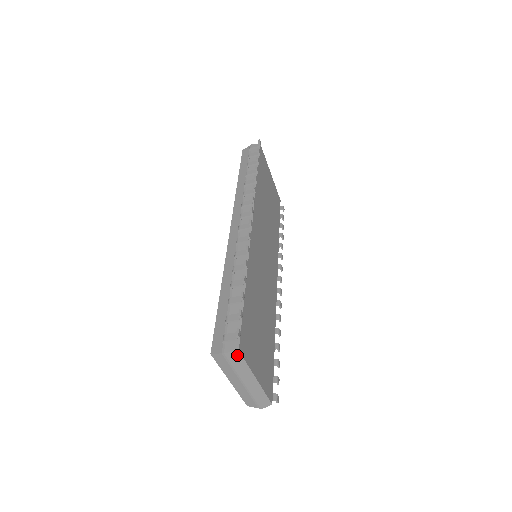
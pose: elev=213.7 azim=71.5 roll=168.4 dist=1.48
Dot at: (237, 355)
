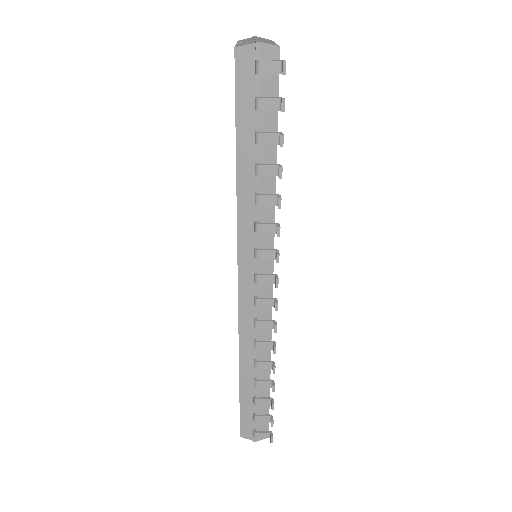
Dot at: occluded
